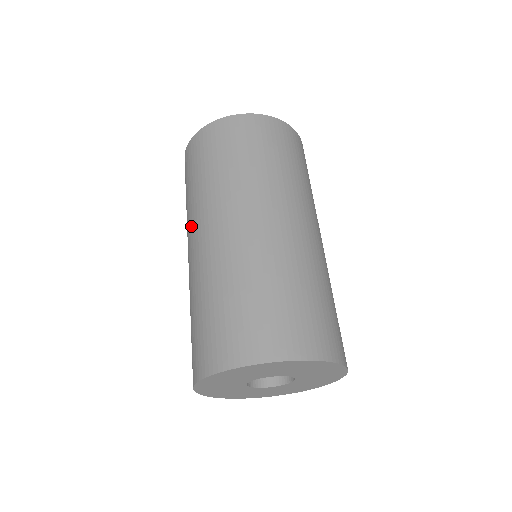
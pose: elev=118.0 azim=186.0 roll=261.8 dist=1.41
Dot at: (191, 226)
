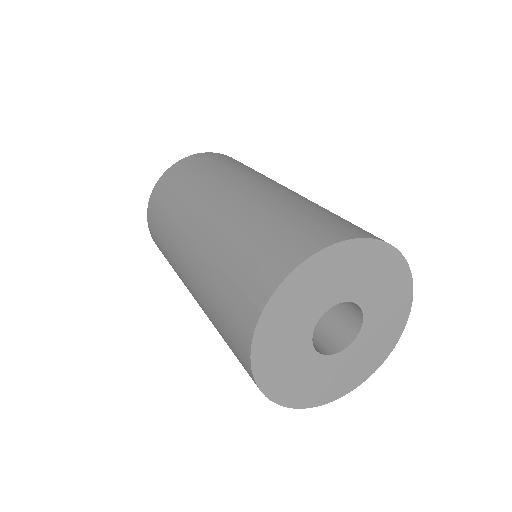
Dot at: (179, 272)
